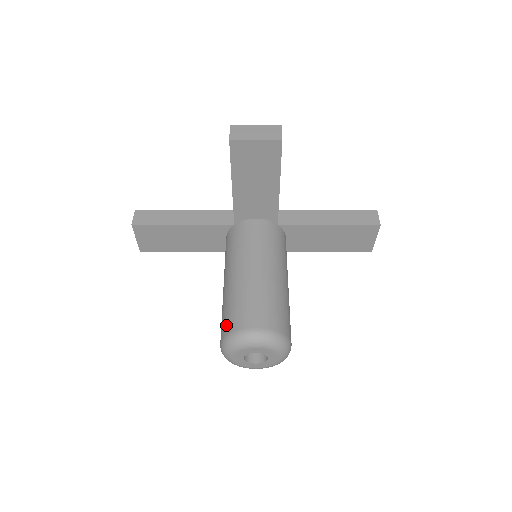
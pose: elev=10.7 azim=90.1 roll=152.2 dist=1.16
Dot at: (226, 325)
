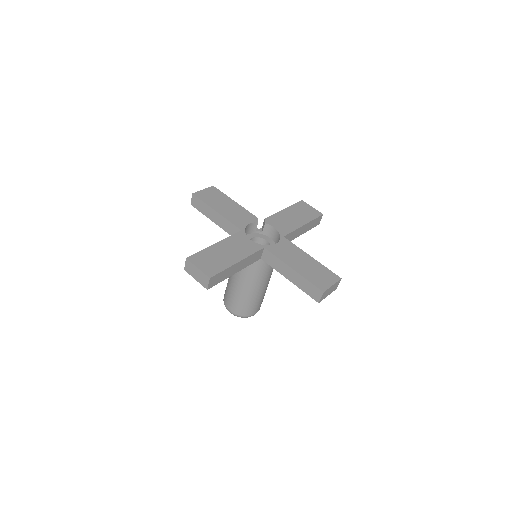
Dot at: (241, 311)
